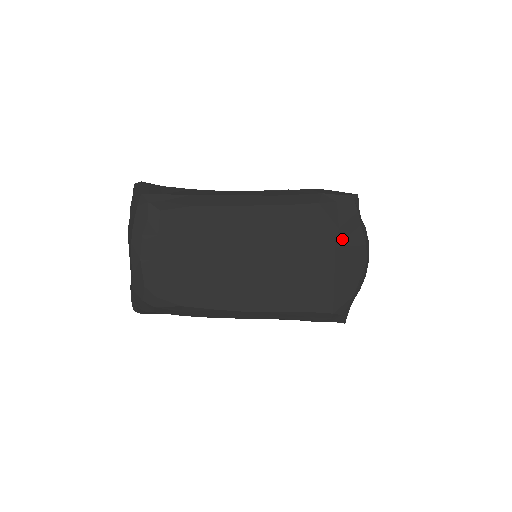
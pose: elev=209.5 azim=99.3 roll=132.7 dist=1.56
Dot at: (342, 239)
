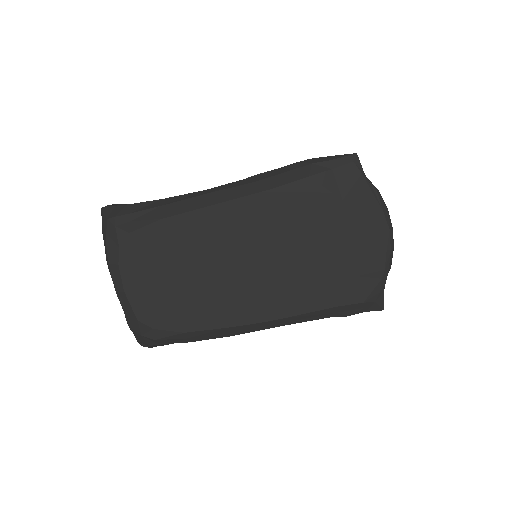
Dot at: (350, 212)
